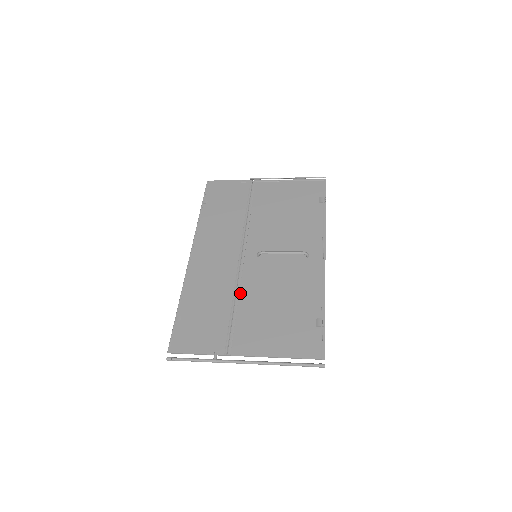
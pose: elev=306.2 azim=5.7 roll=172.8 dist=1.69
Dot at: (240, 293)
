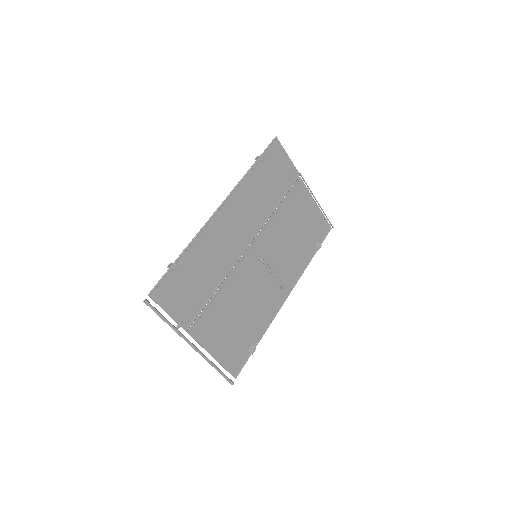
Dot at: (227, 282)
